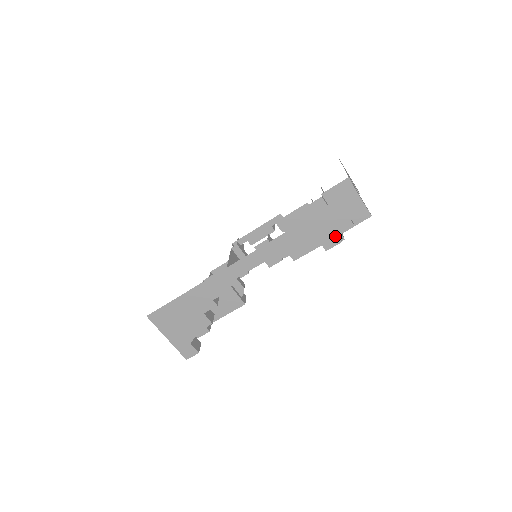
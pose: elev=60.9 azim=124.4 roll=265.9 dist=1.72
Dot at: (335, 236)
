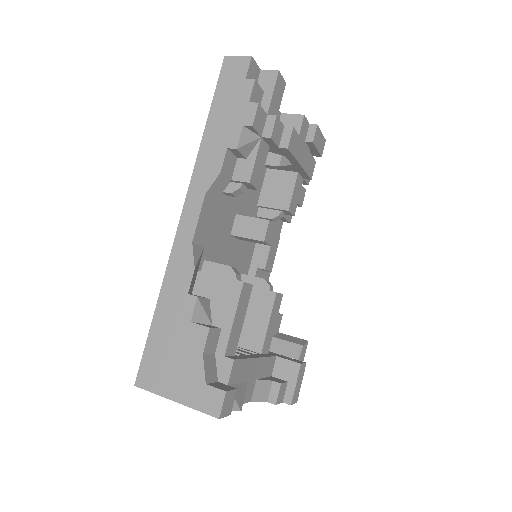
Dot at: (247, 105)
